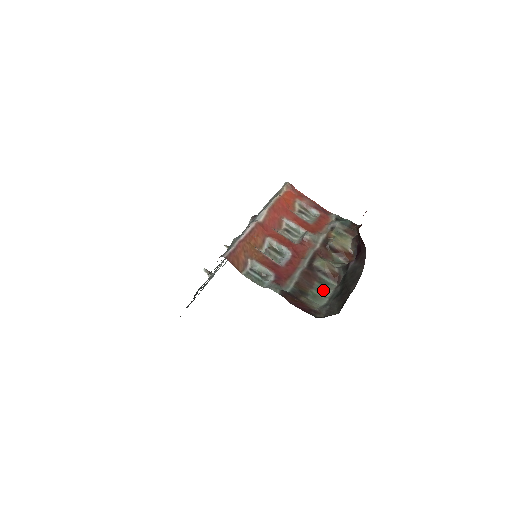
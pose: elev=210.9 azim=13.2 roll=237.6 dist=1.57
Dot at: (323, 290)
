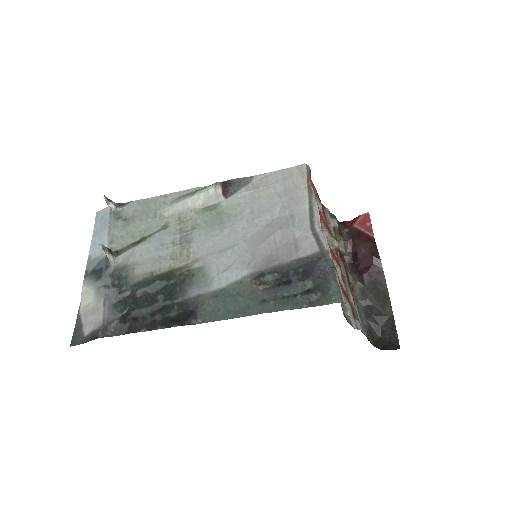
Dot at: occluded
